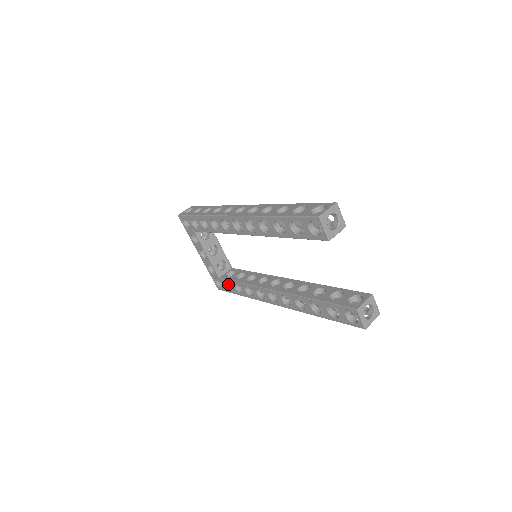
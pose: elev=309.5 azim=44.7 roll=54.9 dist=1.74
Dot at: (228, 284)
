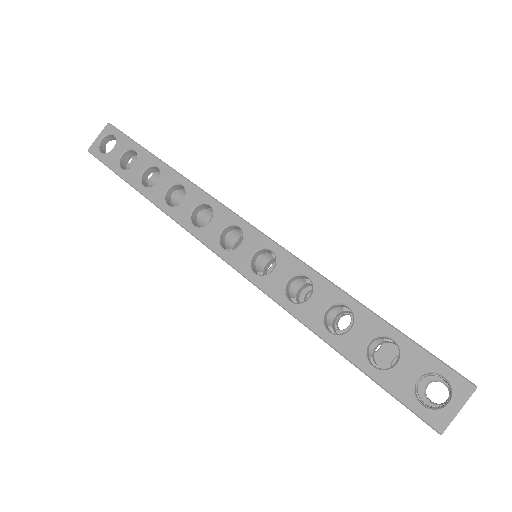
Dot at: occluded
